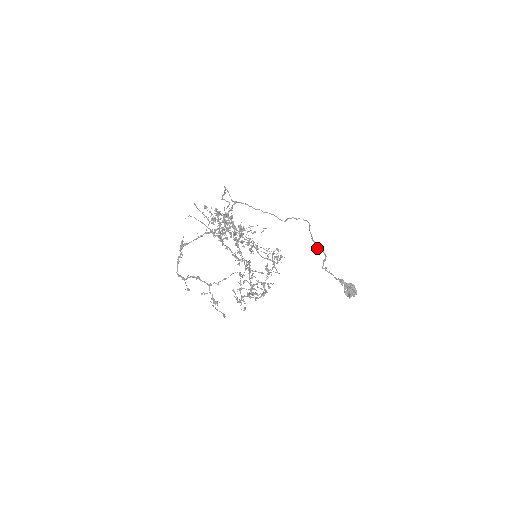
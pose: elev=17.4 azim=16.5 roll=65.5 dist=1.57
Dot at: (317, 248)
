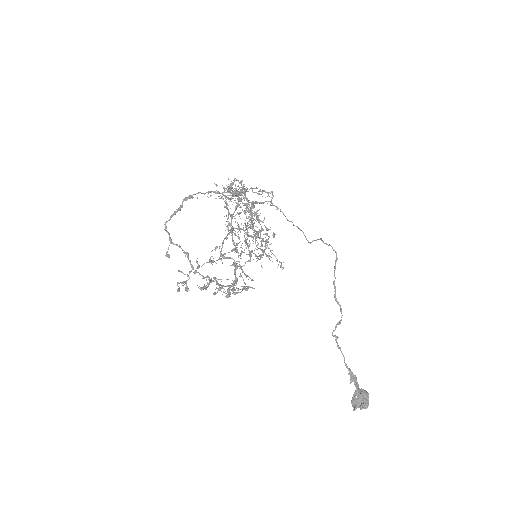
Dot at: (335, 298)
